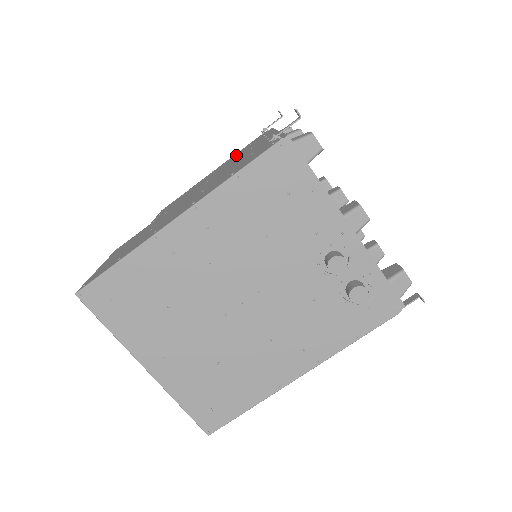
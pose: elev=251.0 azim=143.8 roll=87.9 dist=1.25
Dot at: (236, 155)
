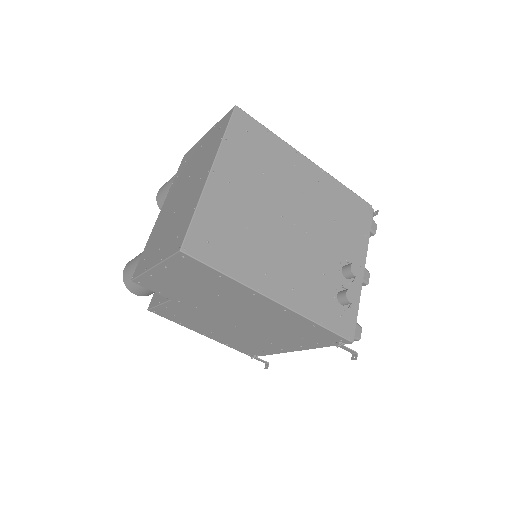
Dot at: occluded
